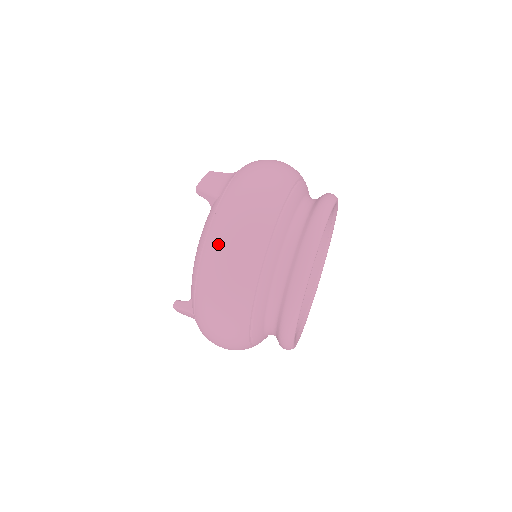
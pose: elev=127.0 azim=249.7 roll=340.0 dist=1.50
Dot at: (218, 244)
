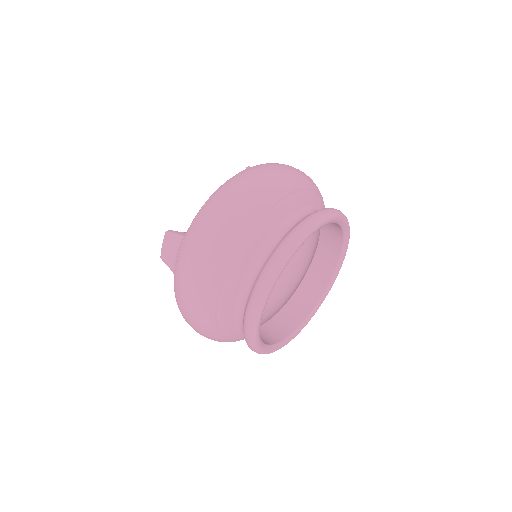
Dot at: (257, 168)
